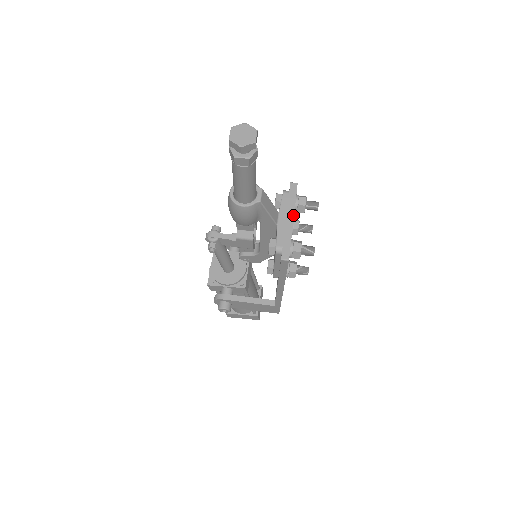
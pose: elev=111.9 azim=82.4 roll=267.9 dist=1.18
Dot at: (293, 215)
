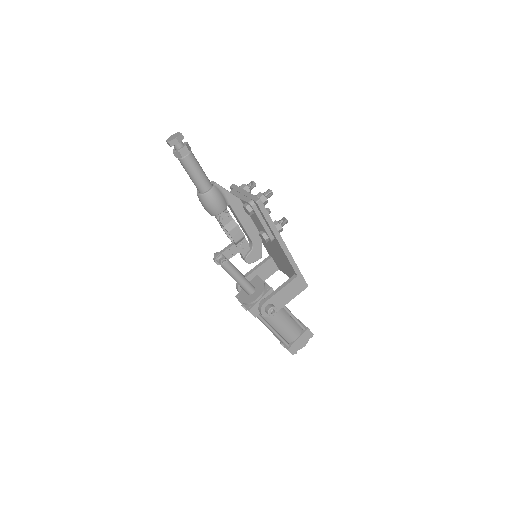
Dot at: (244, 190)
